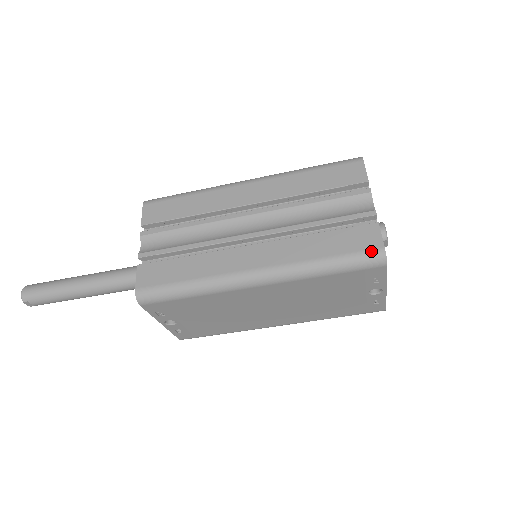
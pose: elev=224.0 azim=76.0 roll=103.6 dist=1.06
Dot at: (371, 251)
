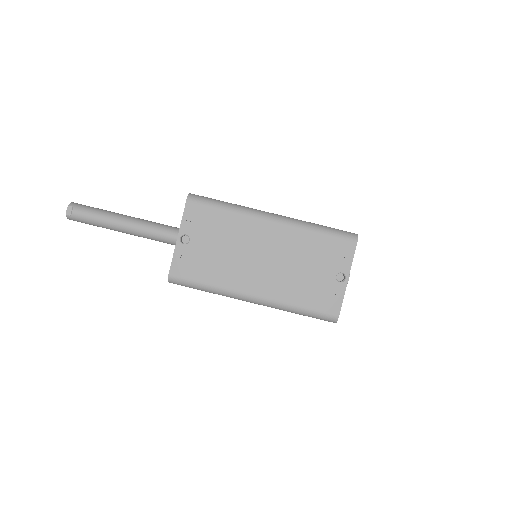
Dot at: (349, 232)
